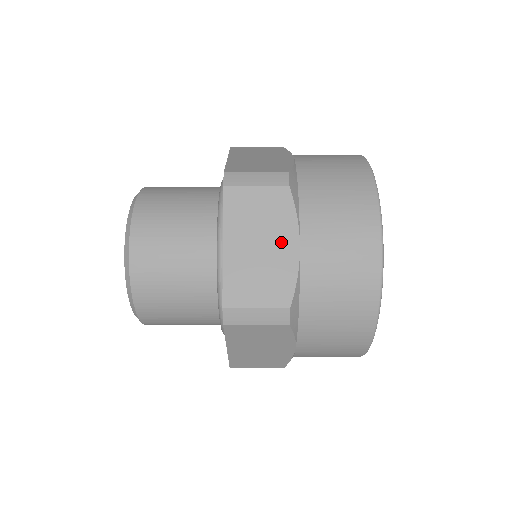
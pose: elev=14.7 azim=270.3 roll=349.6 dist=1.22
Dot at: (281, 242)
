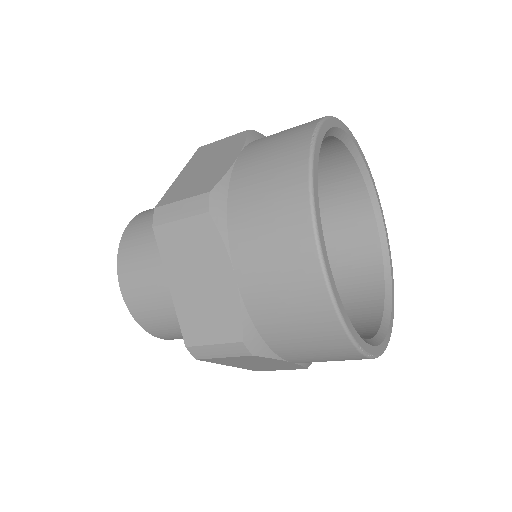
Dot at: (217, 275)
